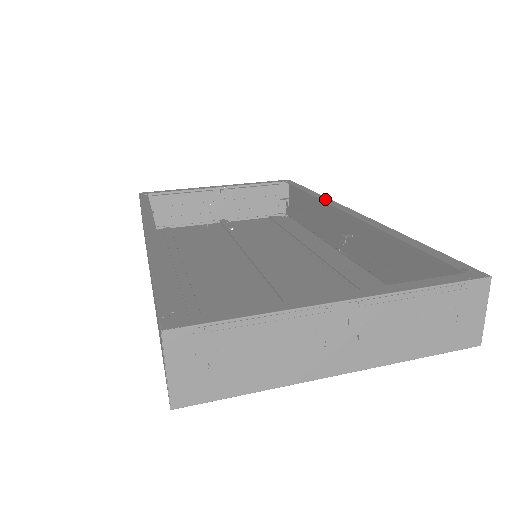
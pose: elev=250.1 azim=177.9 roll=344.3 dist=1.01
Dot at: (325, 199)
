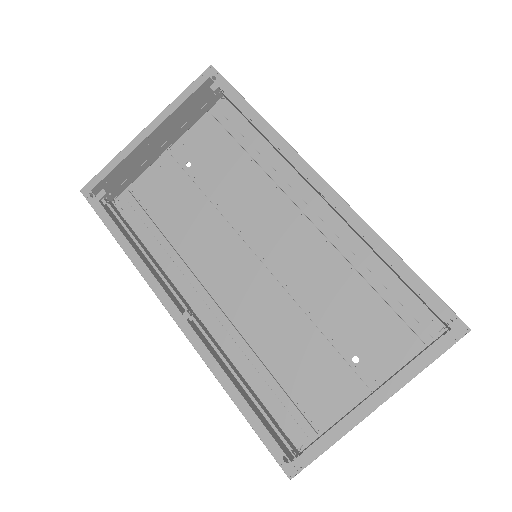
Dot at: (285, 148)
